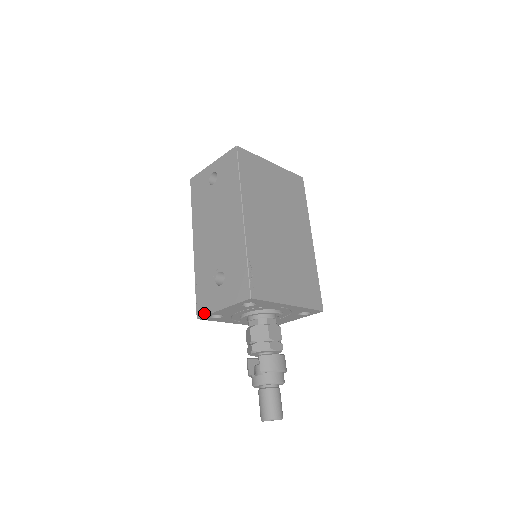
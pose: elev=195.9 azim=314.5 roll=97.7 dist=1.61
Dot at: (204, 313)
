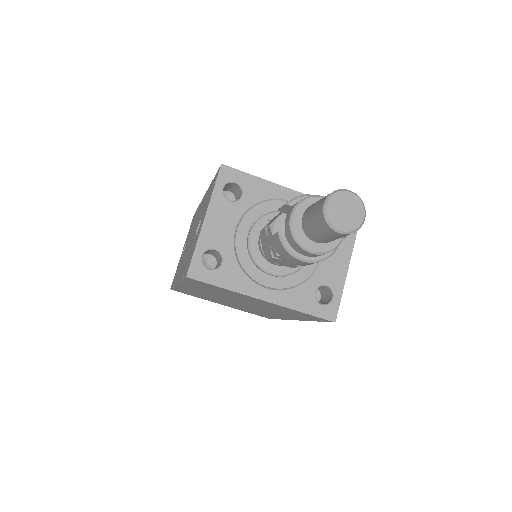
Dot at: (191, 258)
